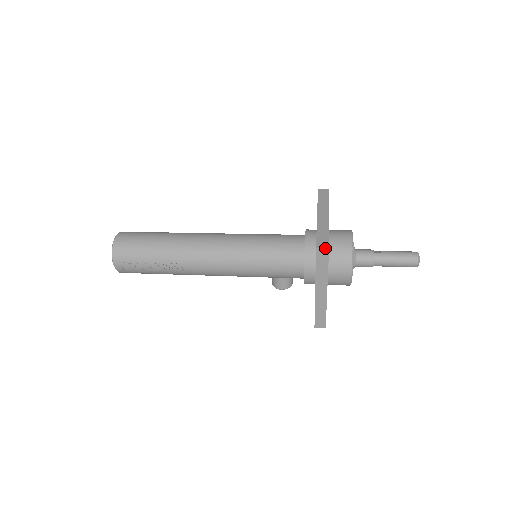
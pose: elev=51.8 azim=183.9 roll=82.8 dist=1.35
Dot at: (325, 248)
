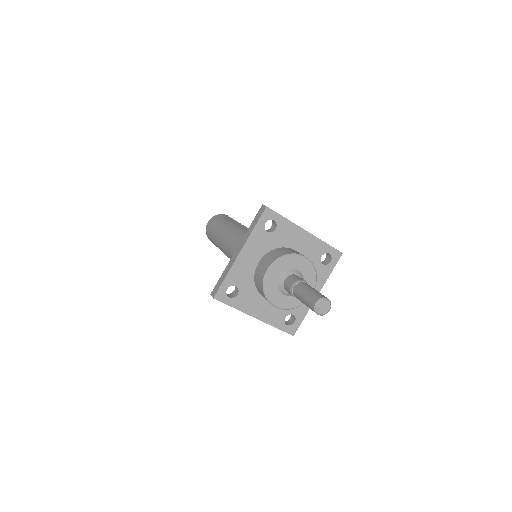
Dot at: (213, 297)
